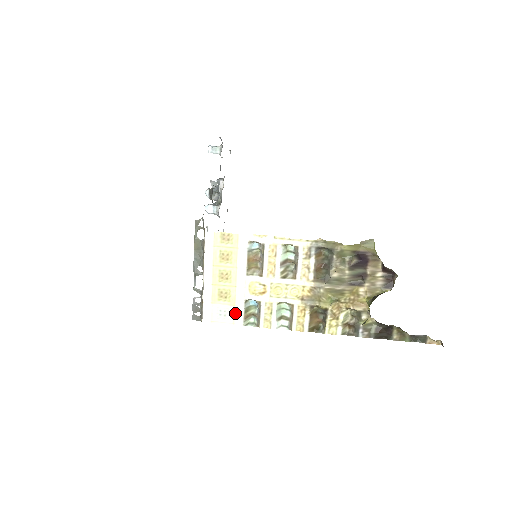
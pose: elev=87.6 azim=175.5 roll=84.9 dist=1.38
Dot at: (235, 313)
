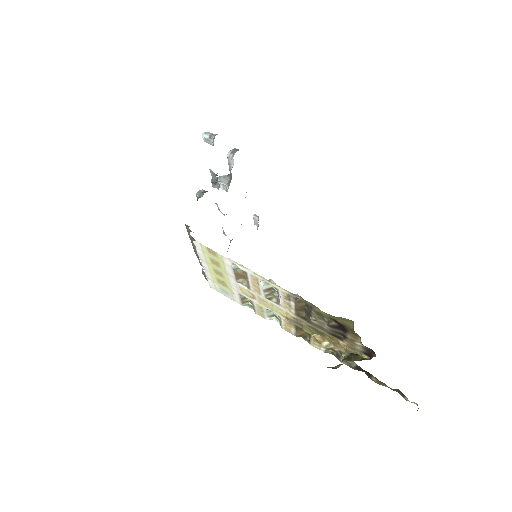
Dot at: (234, 296)
